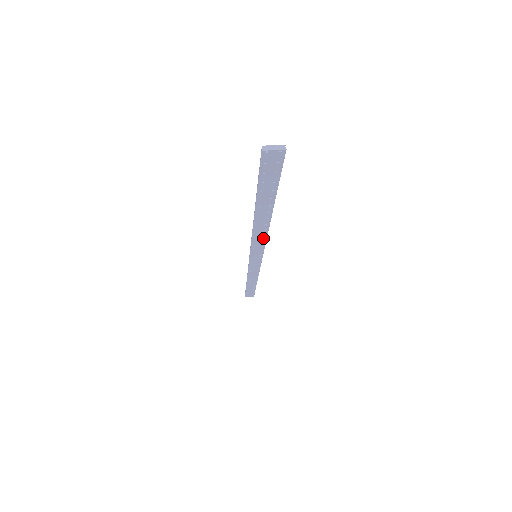
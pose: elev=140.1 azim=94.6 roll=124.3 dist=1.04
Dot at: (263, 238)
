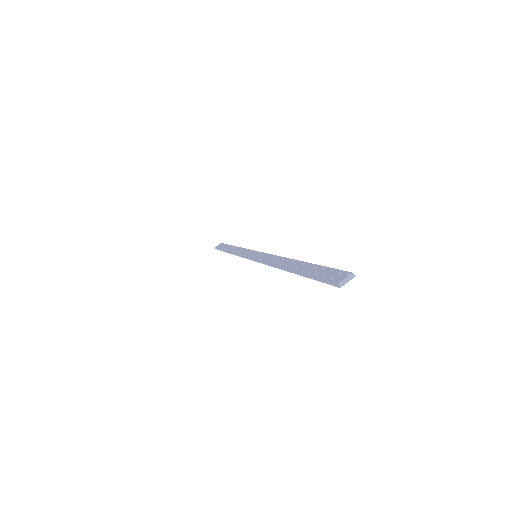
Dot at: occluded
